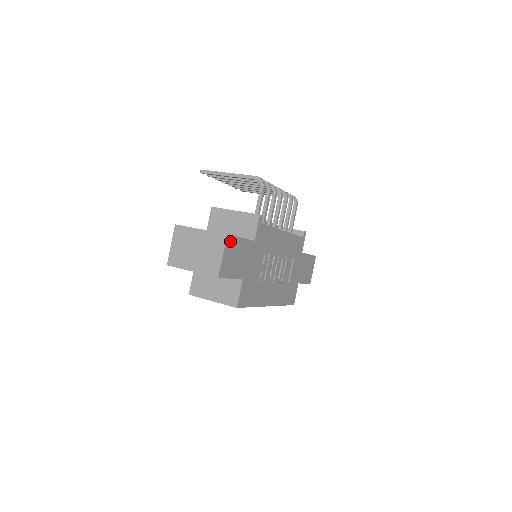
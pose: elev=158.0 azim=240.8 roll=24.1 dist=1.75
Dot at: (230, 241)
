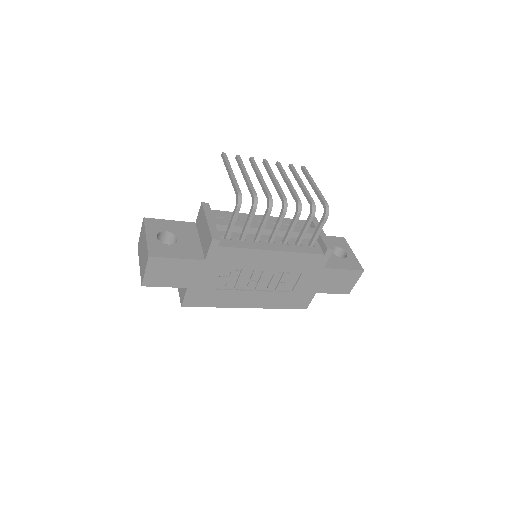
Dot at: (156, 261)
